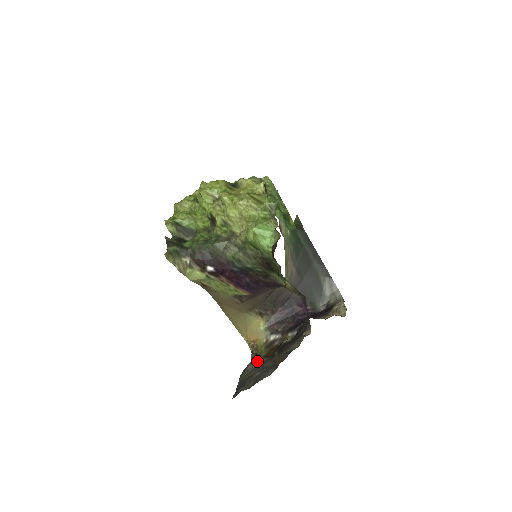
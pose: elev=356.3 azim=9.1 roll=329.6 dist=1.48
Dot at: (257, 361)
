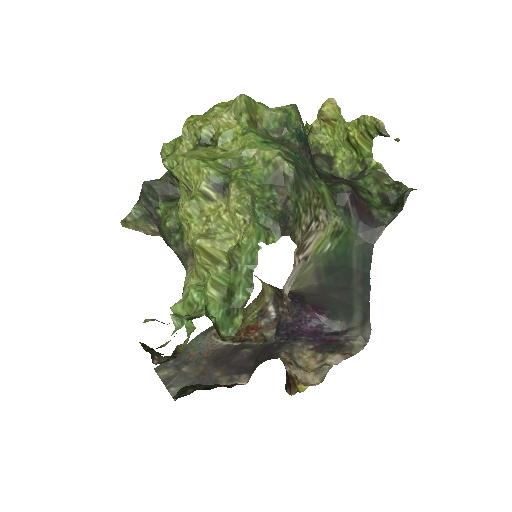
Dot at: (215, 339)
